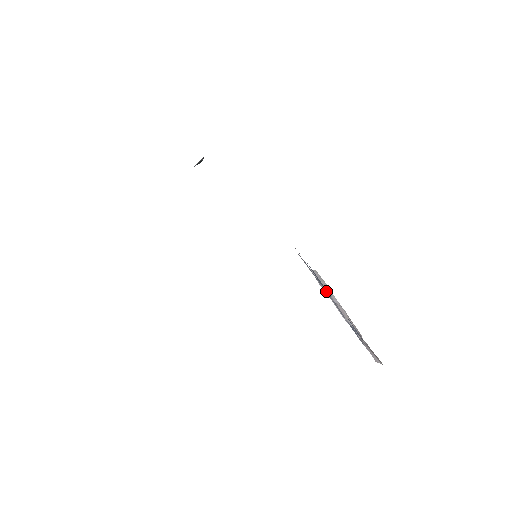
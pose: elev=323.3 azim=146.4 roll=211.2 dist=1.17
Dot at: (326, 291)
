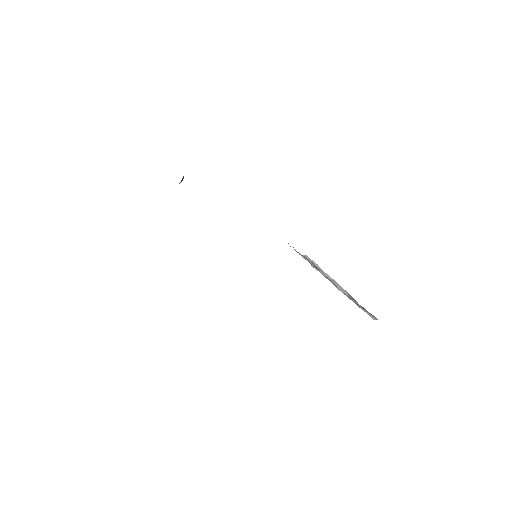
Dot at: occluded
